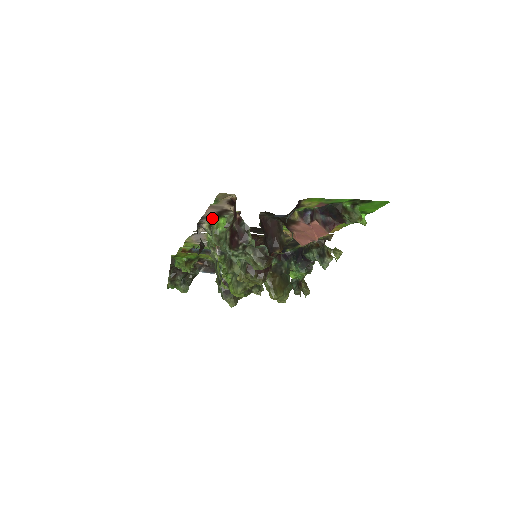
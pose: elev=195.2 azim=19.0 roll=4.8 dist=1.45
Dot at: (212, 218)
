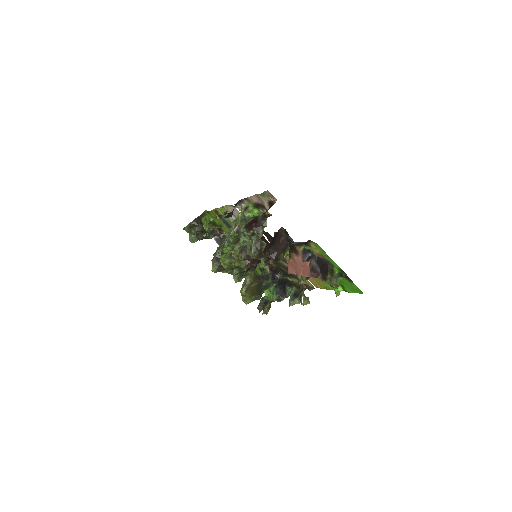
Dot at: (252, 204)
